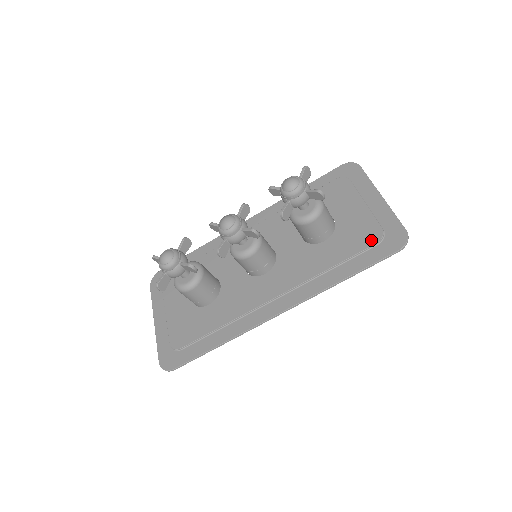
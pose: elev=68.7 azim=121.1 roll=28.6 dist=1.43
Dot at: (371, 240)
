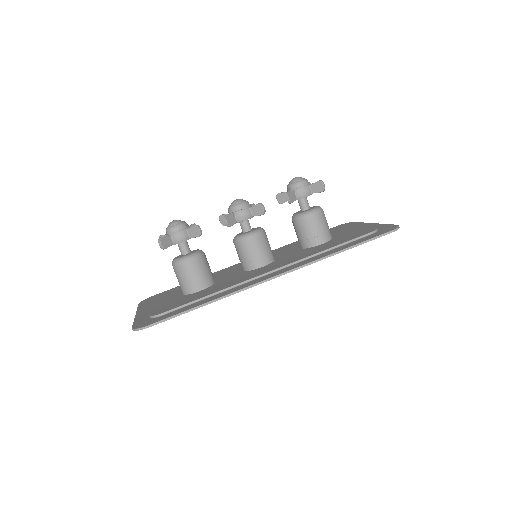
Dot at: (366, 232)
